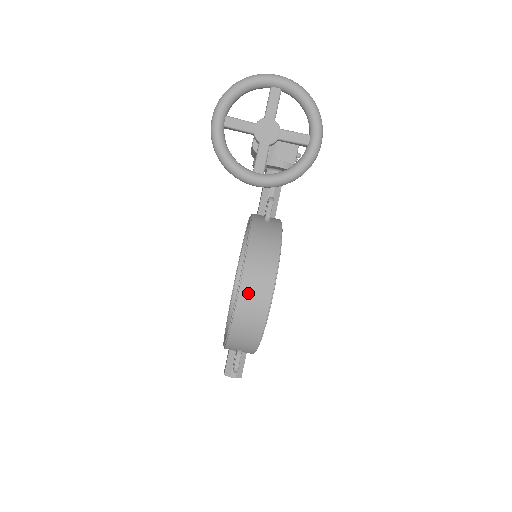
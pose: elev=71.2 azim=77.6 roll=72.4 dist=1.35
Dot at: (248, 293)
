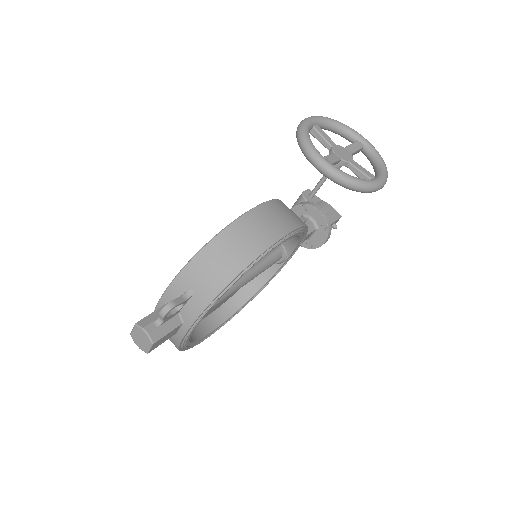
Dot at: (263, 215)
